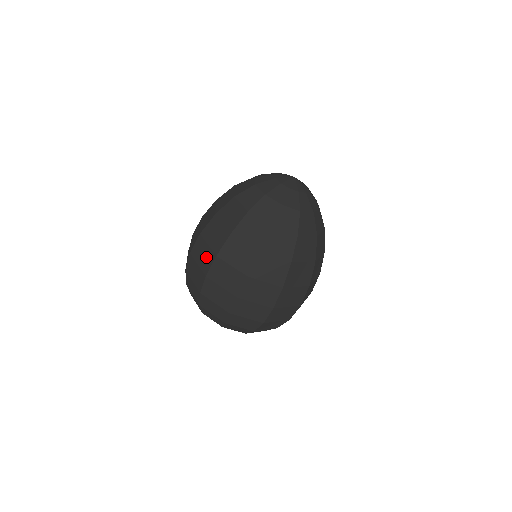
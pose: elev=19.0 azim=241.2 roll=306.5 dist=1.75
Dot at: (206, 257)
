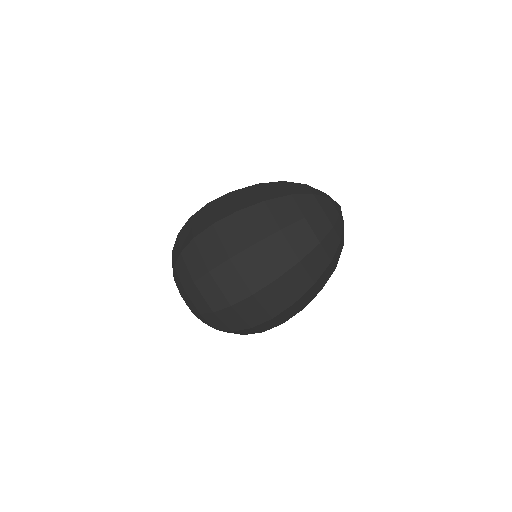
Dot at: (259, 275)
